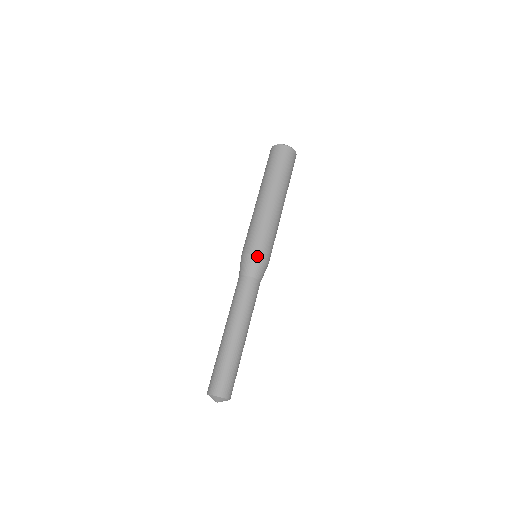
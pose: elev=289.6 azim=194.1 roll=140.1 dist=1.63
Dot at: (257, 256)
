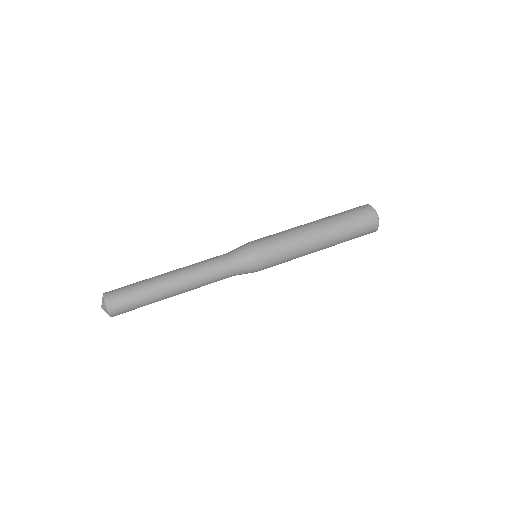
Dot at: (251, 247)
